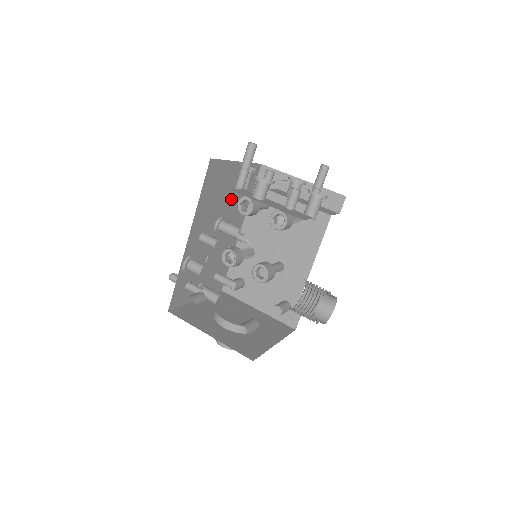
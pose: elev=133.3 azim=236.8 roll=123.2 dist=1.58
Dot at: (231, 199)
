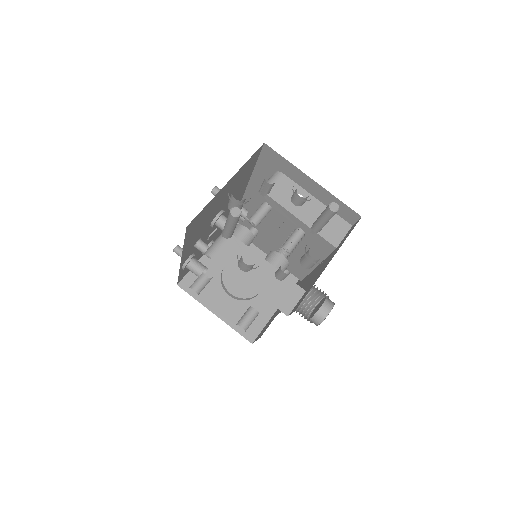
Dot at: (226, 198)
